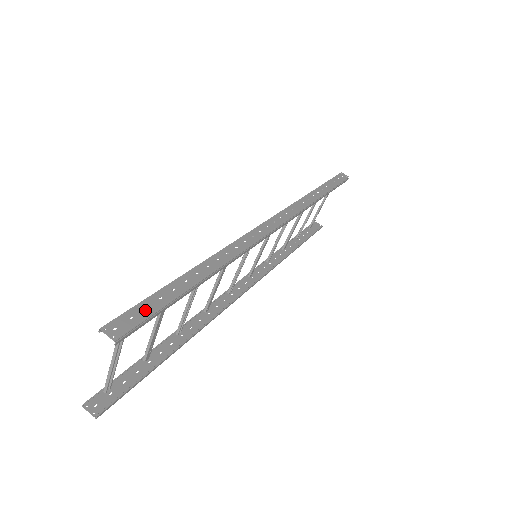
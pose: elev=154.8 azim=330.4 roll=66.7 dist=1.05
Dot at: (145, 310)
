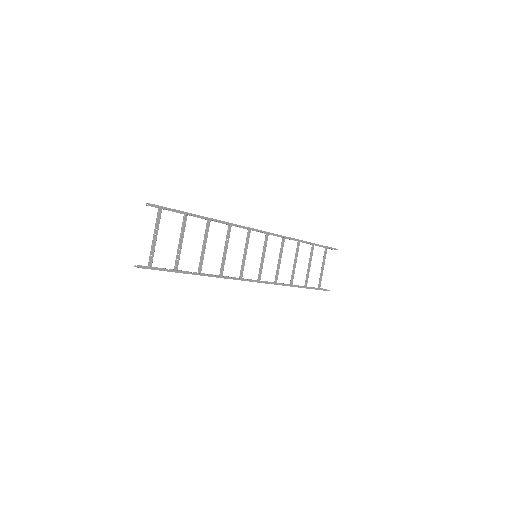
Dot at: (170, 208)
